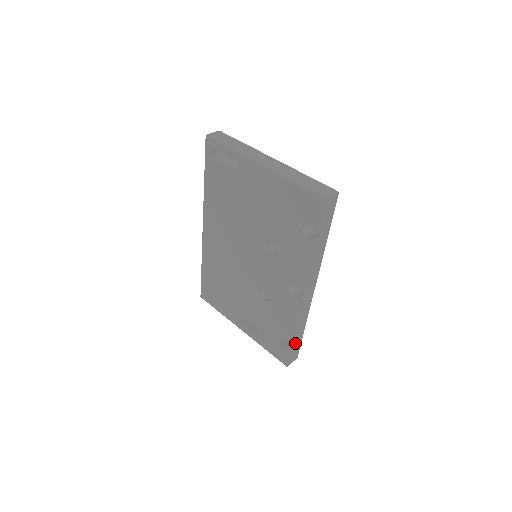
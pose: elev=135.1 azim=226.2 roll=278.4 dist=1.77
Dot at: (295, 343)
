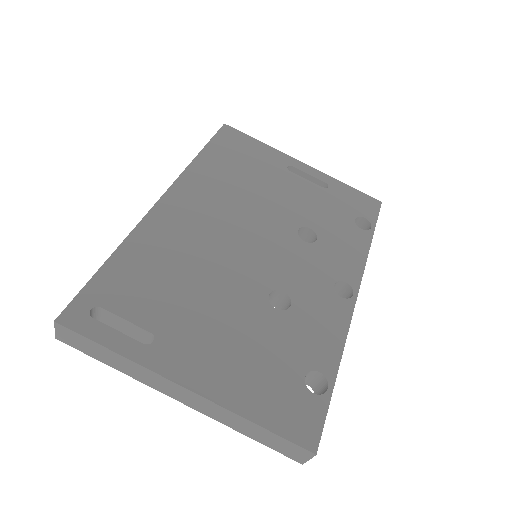
Dot at: occluded
